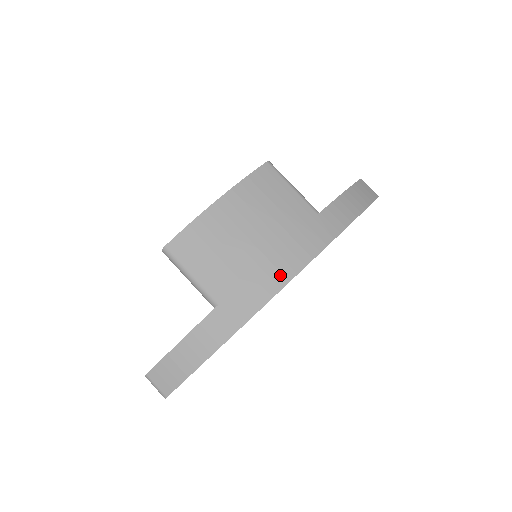
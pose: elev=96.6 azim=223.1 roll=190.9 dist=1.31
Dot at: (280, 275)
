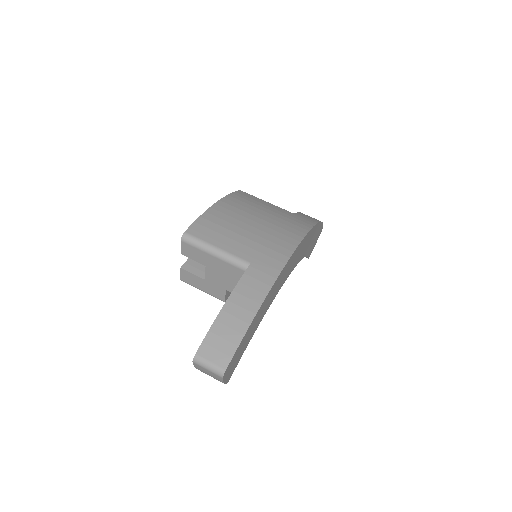
Dot at: (291, 239)
